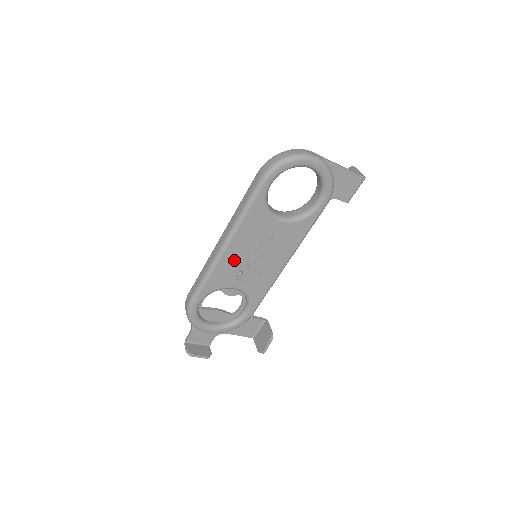
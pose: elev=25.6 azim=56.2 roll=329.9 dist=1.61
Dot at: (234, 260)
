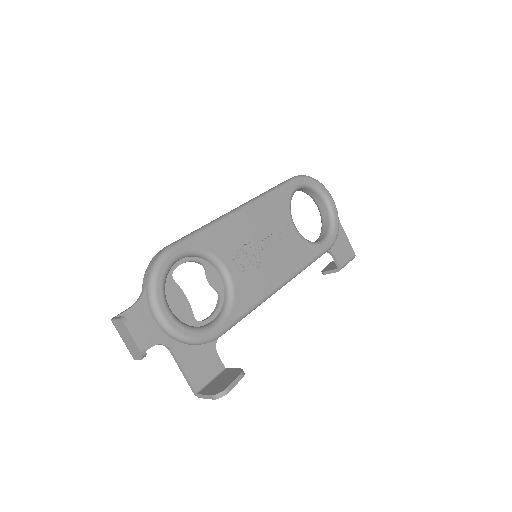
Dot at: (243, 231)
